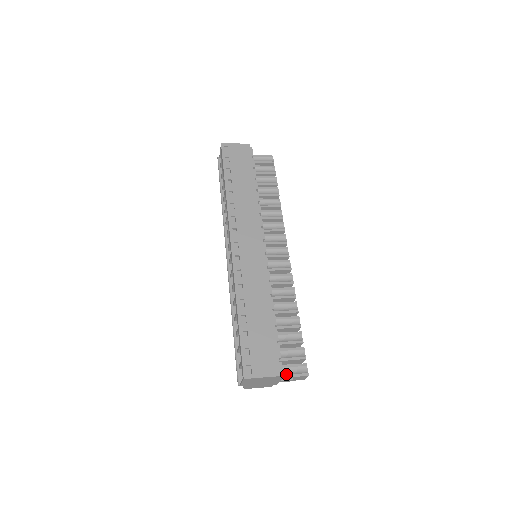
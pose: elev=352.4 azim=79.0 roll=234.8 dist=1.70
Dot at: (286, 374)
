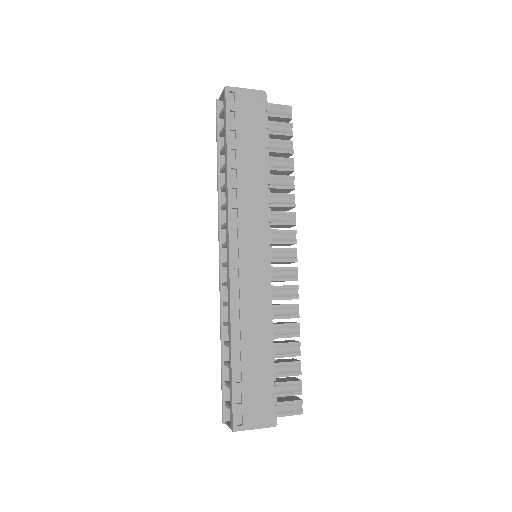
Dot at: (278, 413)
